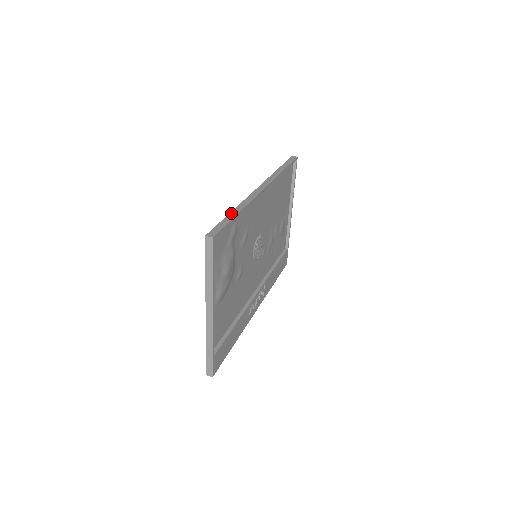
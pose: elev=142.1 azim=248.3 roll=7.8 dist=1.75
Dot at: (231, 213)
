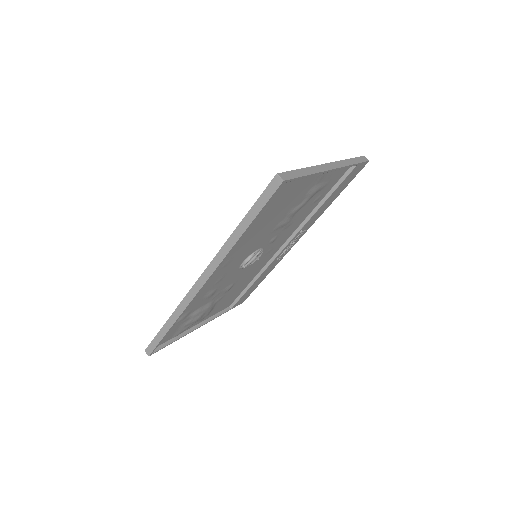
Dot at: (165, 326)
